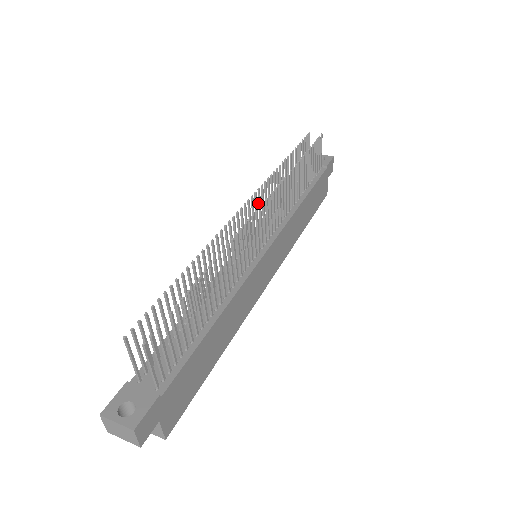
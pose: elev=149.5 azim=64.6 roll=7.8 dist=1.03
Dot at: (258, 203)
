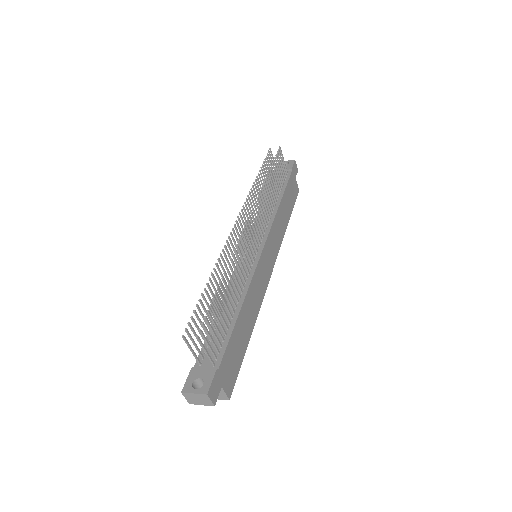
Dot at: (246, 216)
